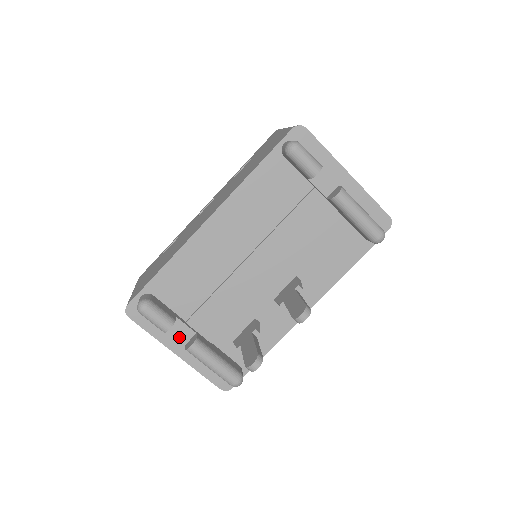
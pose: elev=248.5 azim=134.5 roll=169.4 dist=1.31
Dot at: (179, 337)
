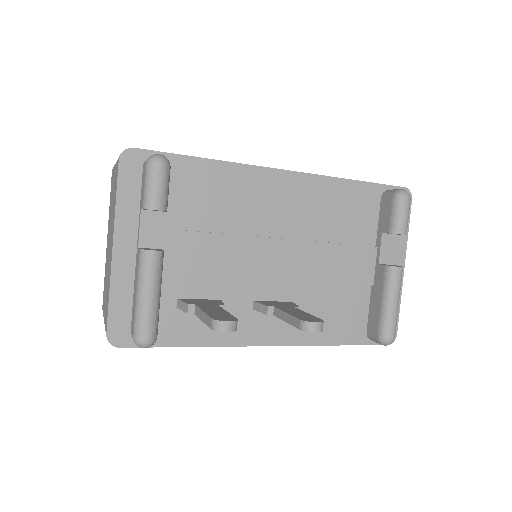
Dot at: (143, 233)
